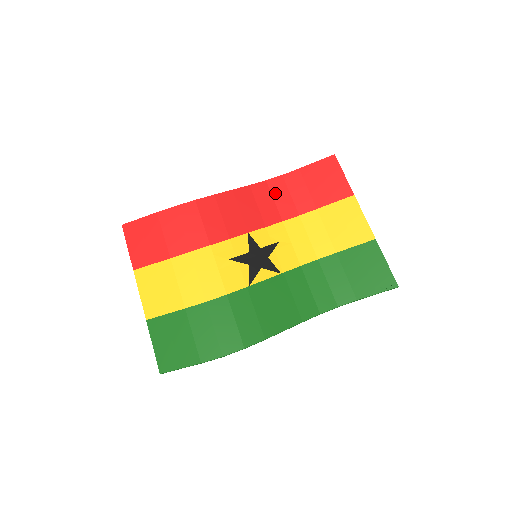
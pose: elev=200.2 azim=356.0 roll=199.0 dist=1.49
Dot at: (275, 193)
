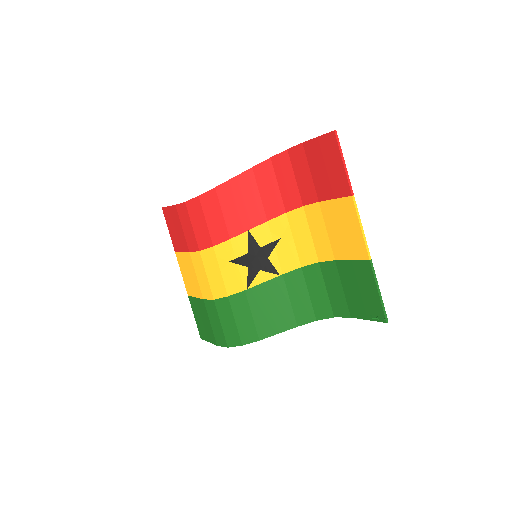
Dot at: (279, 175)
